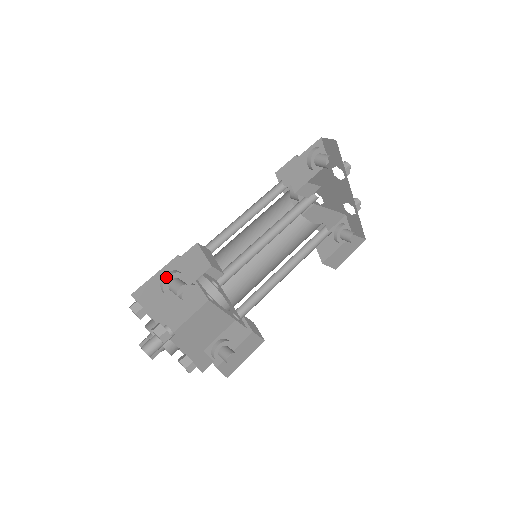
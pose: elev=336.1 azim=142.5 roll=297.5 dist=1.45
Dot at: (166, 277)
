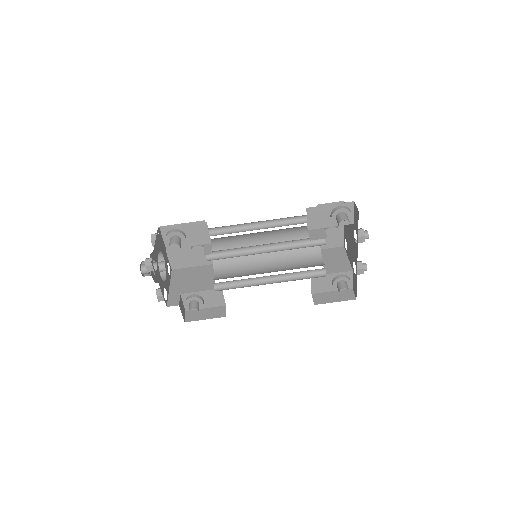
Dot at: (171, 231)
